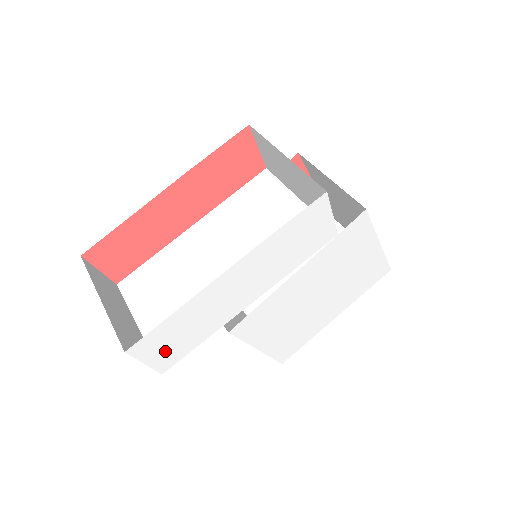
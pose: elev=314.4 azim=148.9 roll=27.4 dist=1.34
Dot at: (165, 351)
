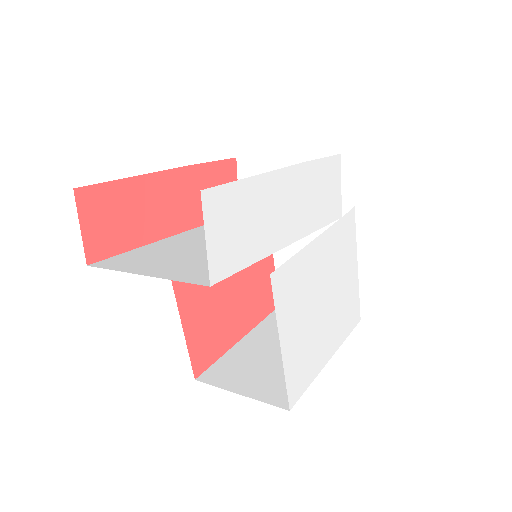
Dot at: (225, 239)
